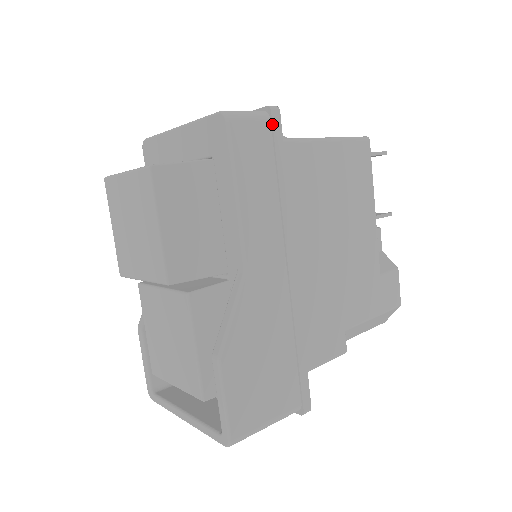
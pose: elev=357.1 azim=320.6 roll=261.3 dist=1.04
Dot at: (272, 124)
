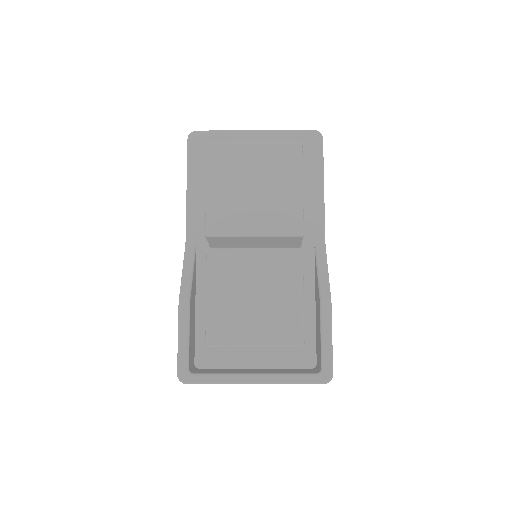
Dot at: occluded
